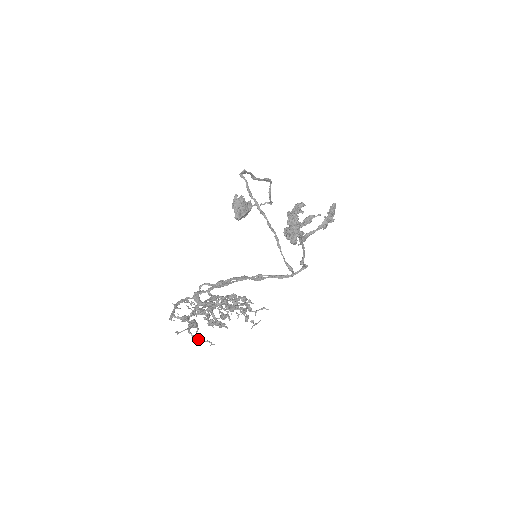
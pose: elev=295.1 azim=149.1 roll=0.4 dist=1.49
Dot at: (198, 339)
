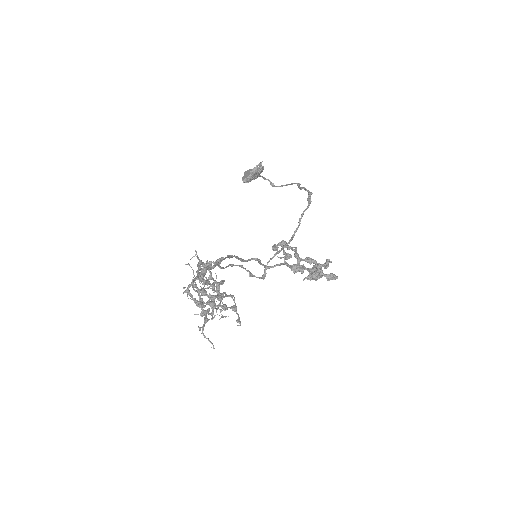
Dot at: (207, 338)
